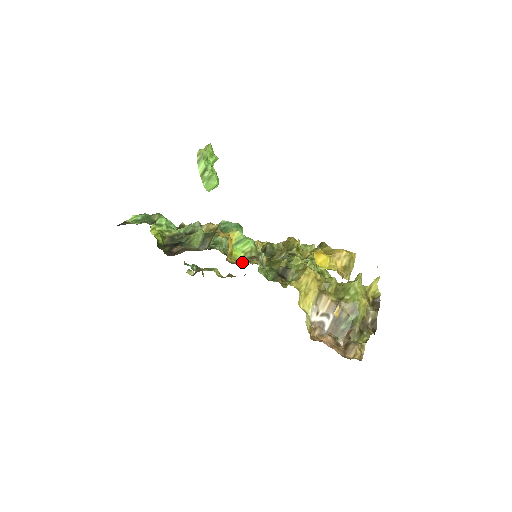
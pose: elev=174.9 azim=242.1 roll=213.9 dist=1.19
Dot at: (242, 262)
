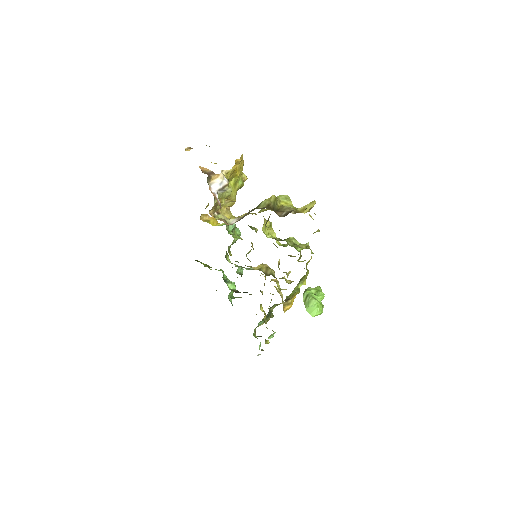
Dot at: occluded
